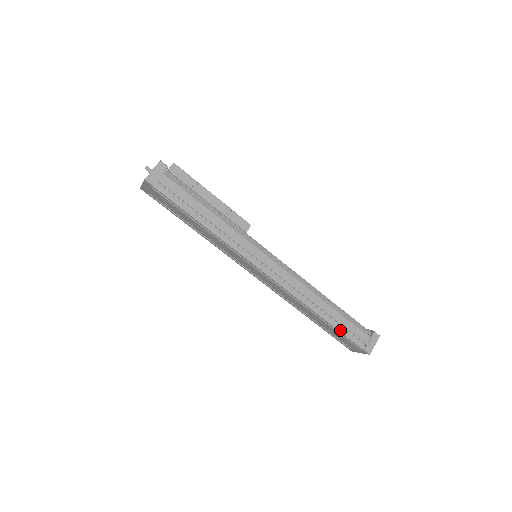
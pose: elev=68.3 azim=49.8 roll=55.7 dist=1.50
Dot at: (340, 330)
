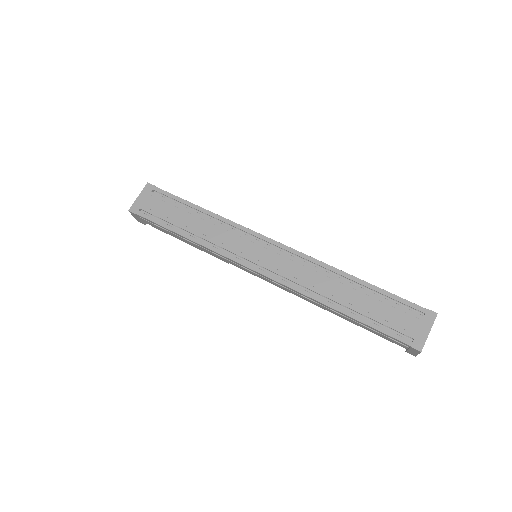
Dot at: (384, 290)
